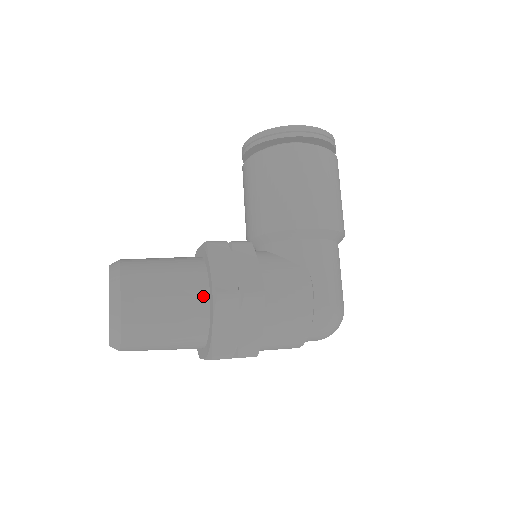
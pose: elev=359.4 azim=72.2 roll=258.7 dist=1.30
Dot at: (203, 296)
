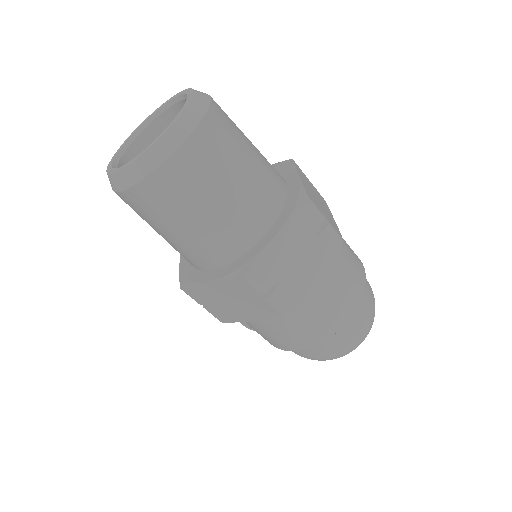
Dot at: occluded
